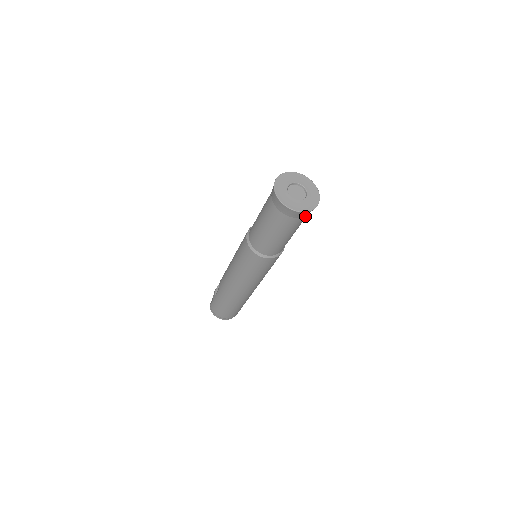
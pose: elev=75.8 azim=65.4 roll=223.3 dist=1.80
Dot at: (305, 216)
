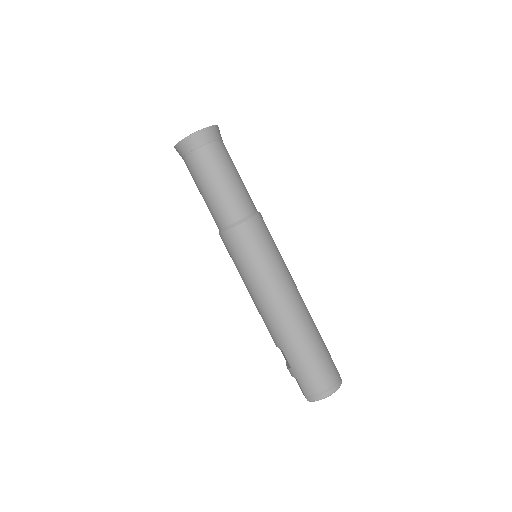
Dot at: (220, 142)
